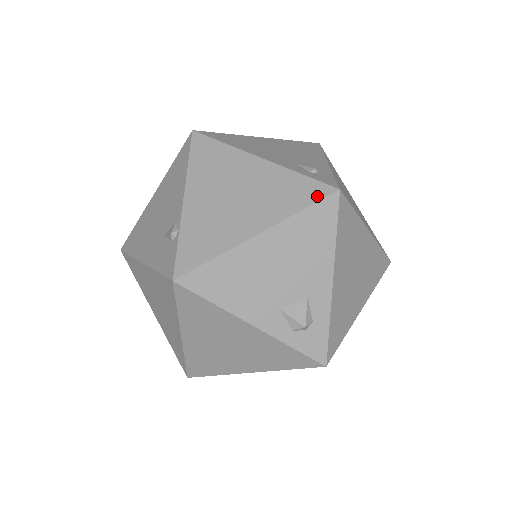
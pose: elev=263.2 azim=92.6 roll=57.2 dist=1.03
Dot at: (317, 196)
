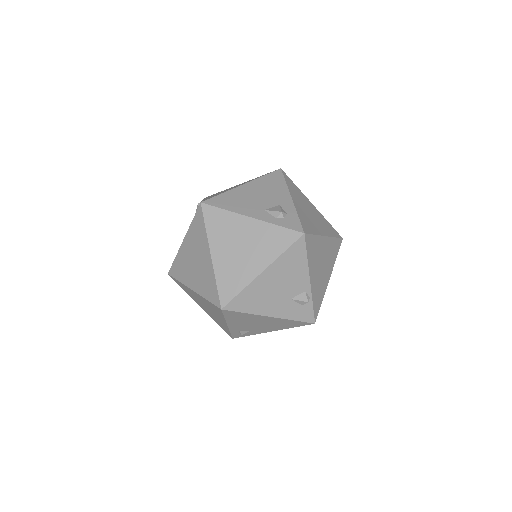
Dot at: (270, 173)
